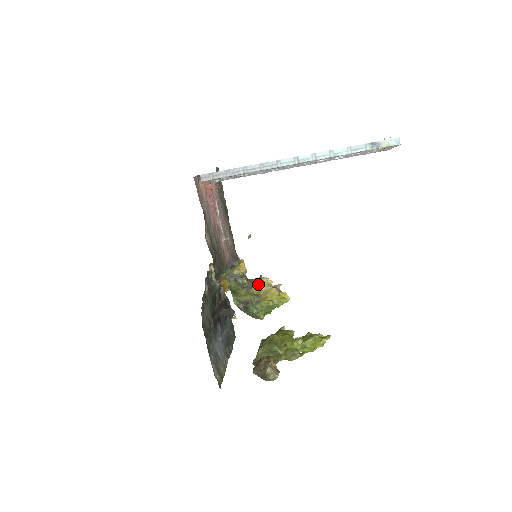
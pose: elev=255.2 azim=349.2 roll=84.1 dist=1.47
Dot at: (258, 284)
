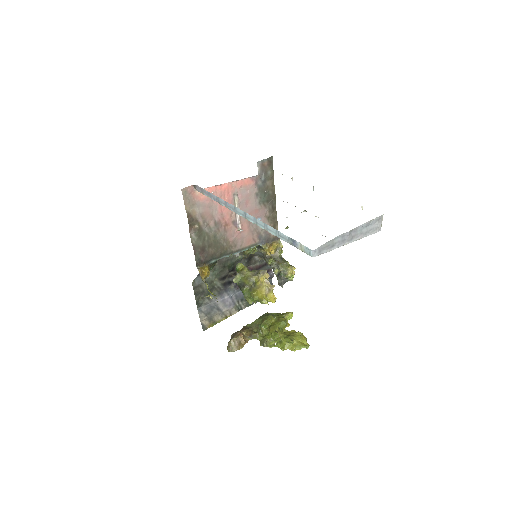
Dot at: (259, 276)
